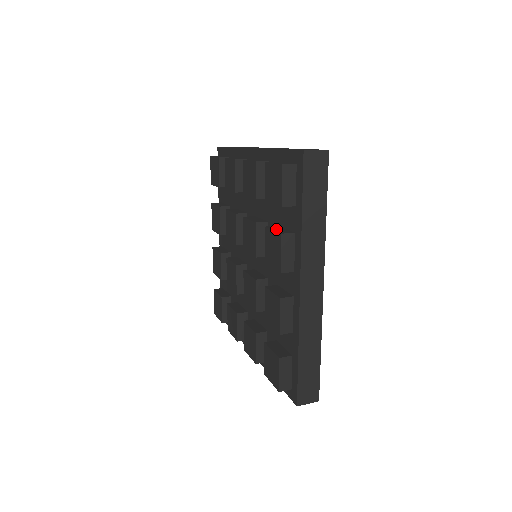
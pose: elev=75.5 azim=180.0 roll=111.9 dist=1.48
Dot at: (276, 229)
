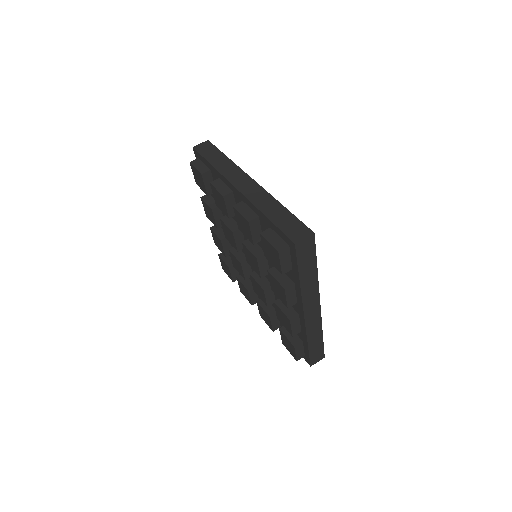
Dot at: (278, 277)
